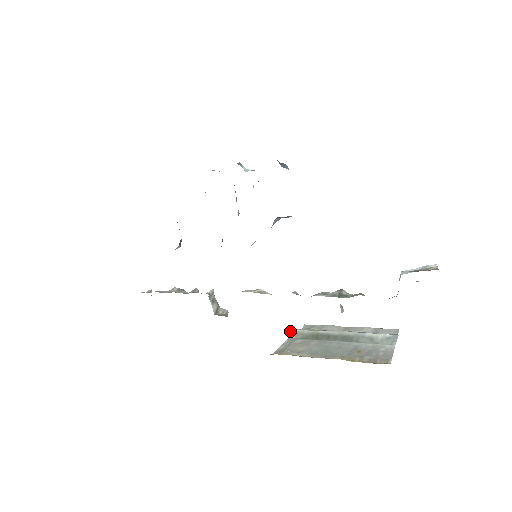
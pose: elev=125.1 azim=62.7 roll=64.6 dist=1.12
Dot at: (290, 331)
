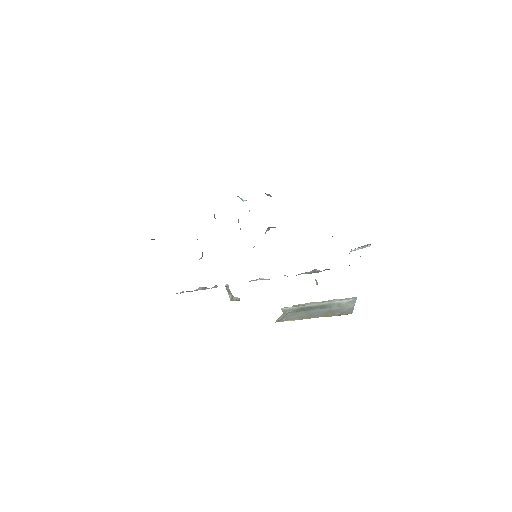
Dot at: (284, 309)
